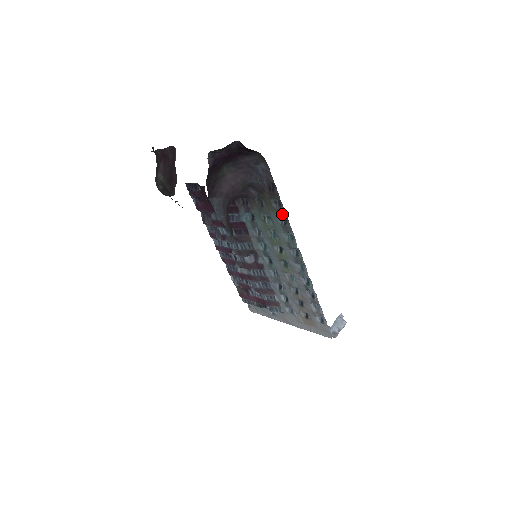
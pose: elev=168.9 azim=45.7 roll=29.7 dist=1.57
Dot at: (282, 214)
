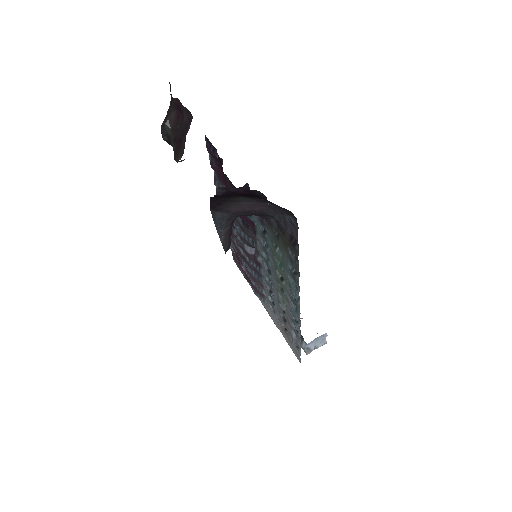
Dot at: (295, 267)
